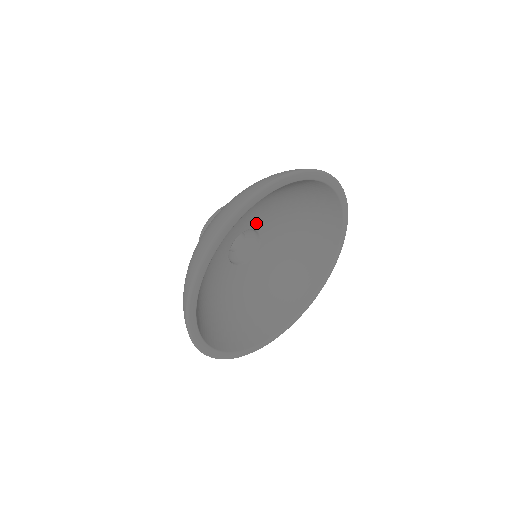
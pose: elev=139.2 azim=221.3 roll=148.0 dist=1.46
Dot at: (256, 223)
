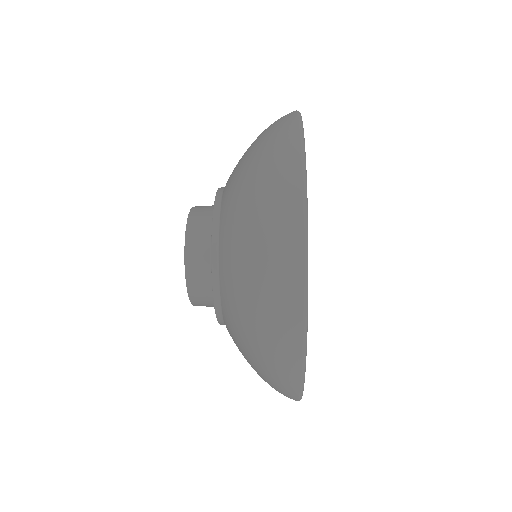
Dot at: occluded
